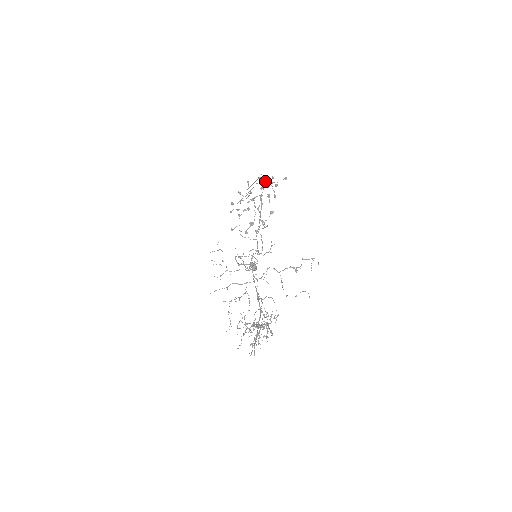
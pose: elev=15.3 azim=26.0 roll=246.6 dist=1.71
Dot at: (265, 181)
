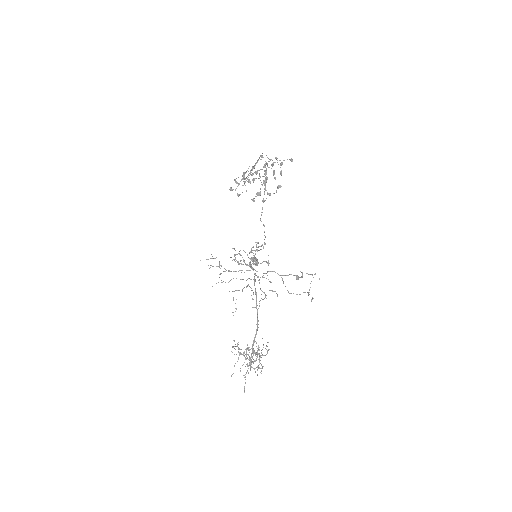
Dot at: (268, 158)
